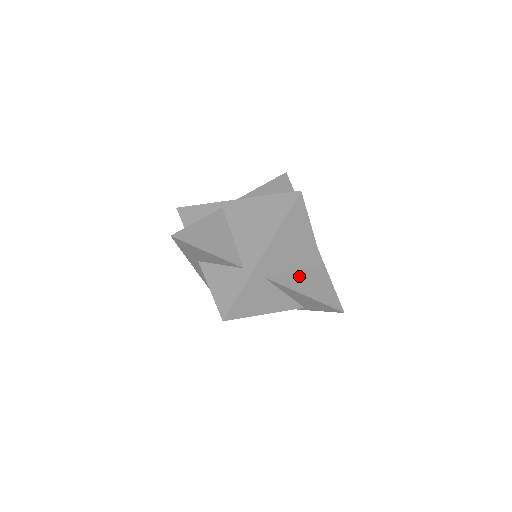
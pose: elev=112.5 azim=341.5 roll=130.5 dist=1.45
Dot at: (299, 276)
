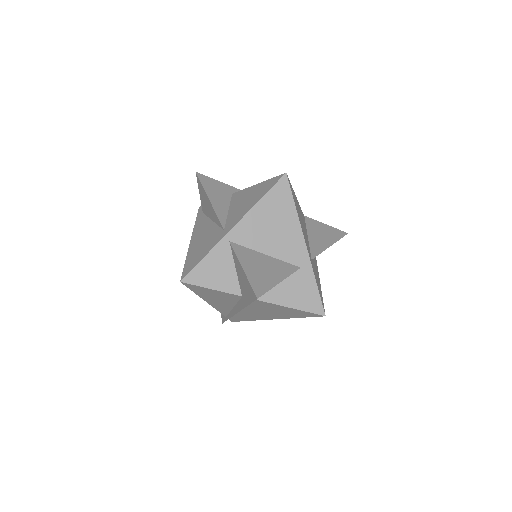
Dot at: (313, 237)
